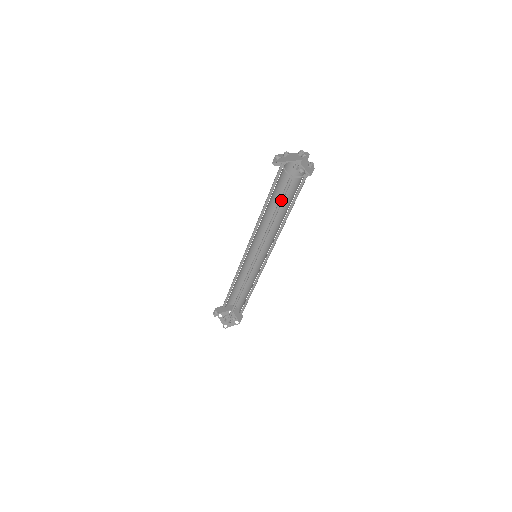
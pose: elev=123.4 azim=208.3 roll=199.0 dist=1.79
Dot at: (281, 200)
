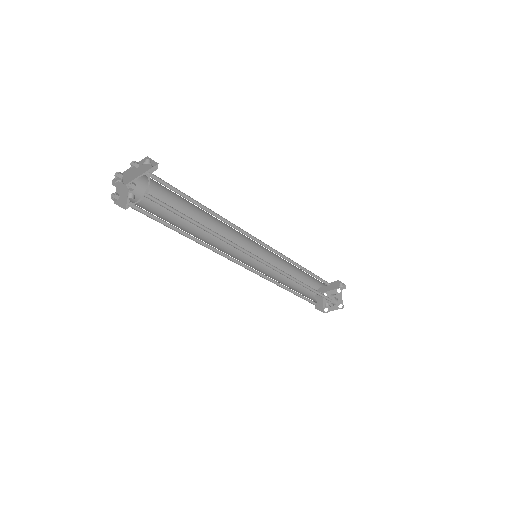
Dot at: (165, 221)
